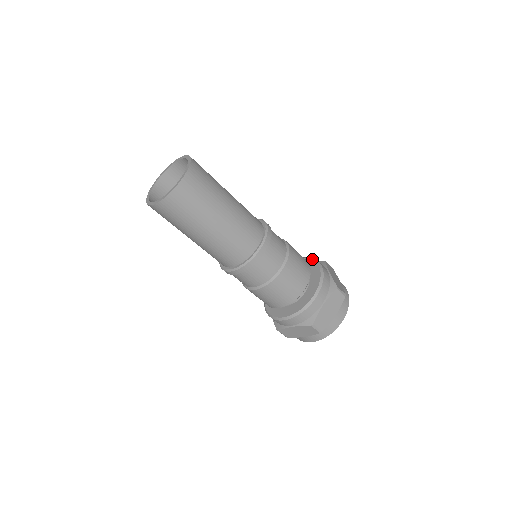
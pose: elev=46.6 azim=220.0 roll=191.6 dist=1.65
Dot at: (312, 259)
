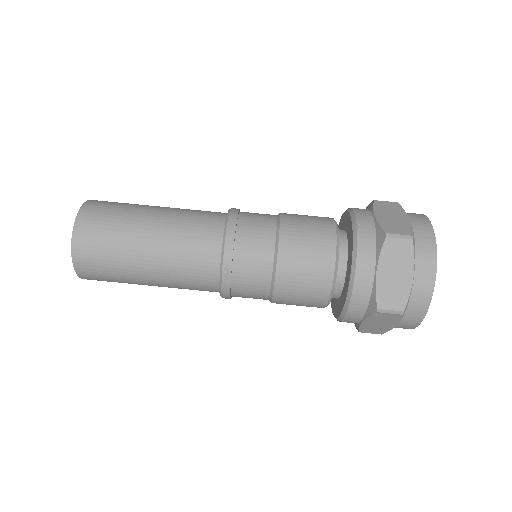
Dot at: (346, 211)
